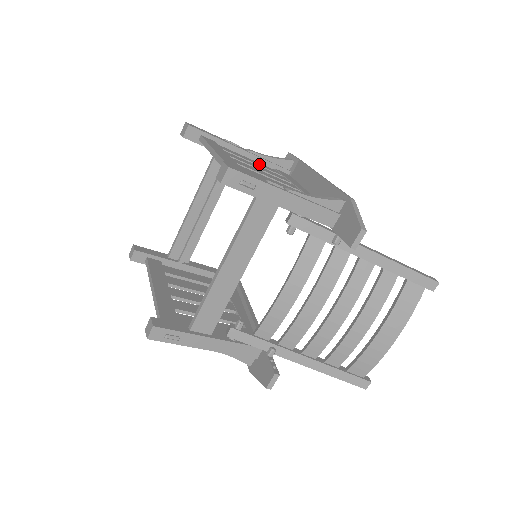
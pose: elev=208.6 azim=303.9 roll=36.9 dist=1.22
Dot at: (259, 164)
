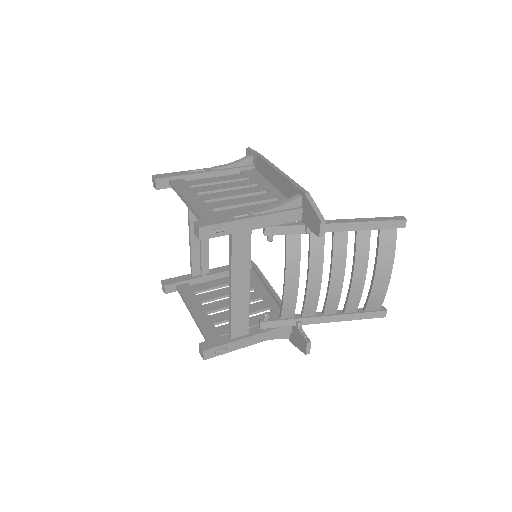
Dot at: (225, 178)
